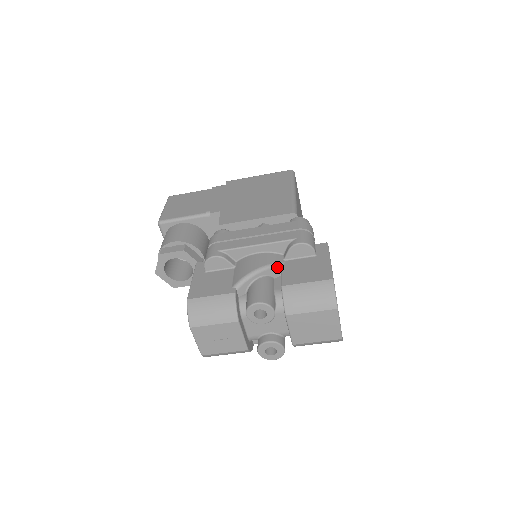
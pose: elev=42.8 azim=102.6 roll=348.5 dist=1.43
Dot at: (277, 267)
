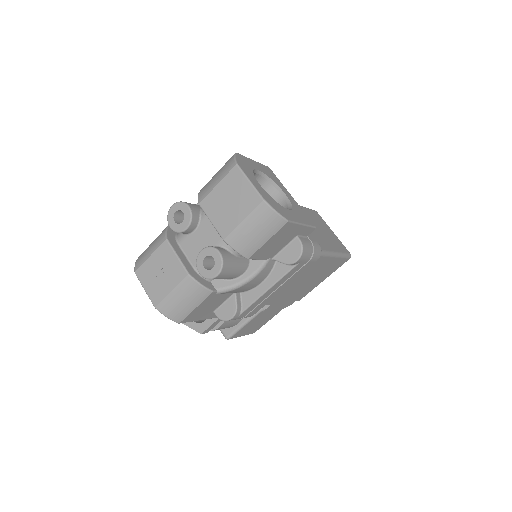
Dot at: occluded
